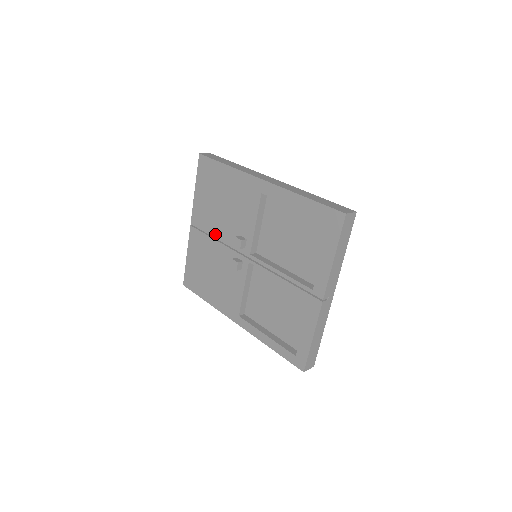
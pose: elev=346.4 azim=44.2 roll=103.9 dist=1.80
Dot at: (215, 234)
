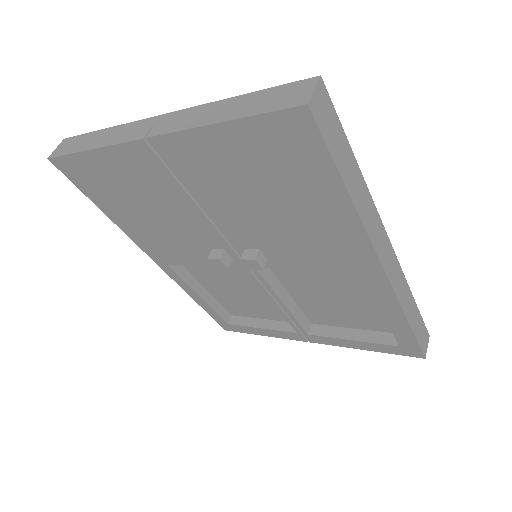
Dot at: (205, 204)
